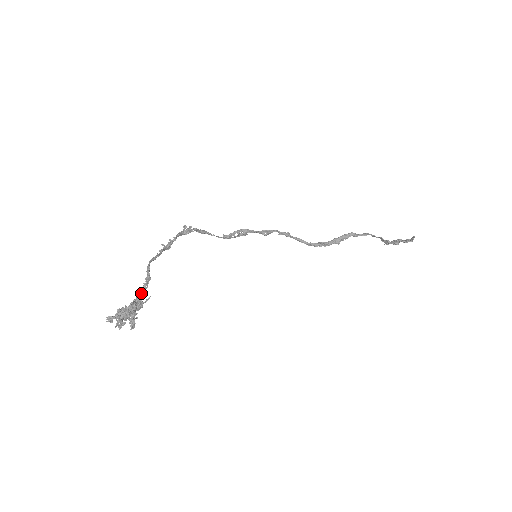
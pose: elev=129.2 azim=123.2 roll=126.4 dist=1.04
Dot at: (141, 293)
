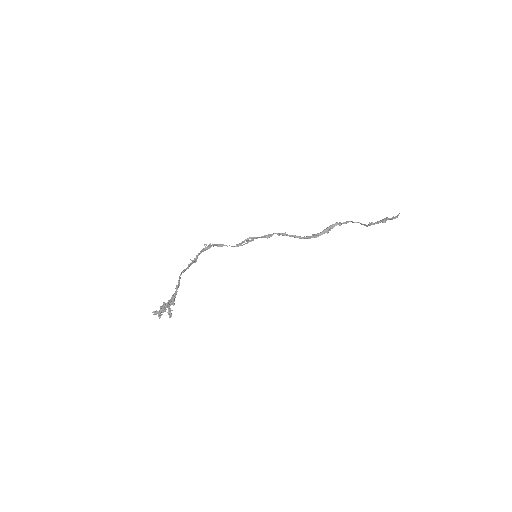
Dot at: (174, 295)
